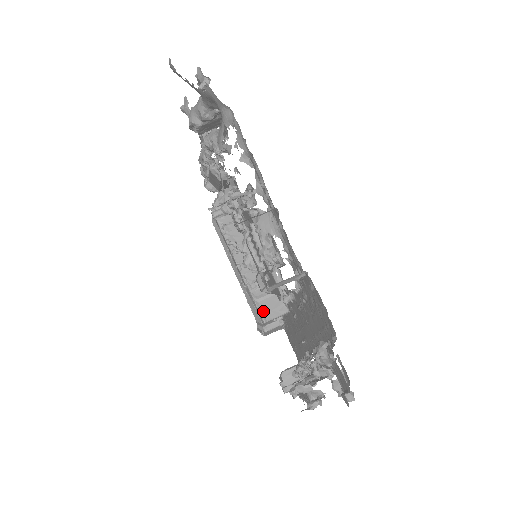
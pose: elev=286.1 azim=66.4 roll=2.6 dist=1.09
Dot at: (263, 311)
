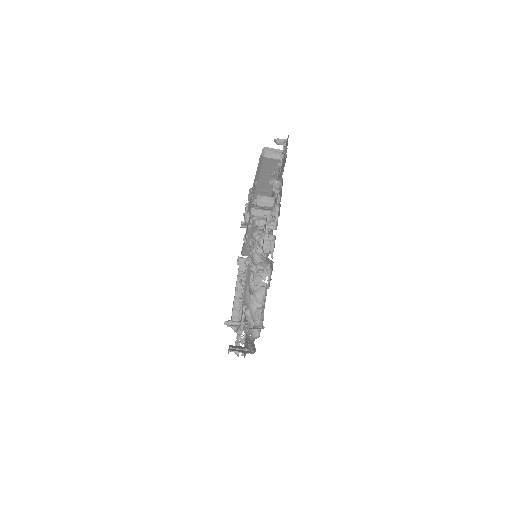
Dot at: (245, 253)
